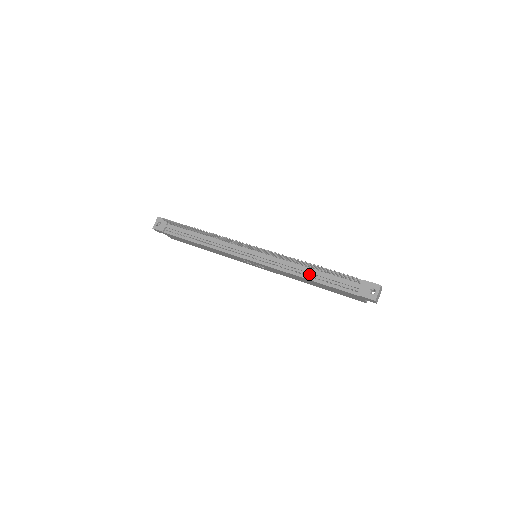
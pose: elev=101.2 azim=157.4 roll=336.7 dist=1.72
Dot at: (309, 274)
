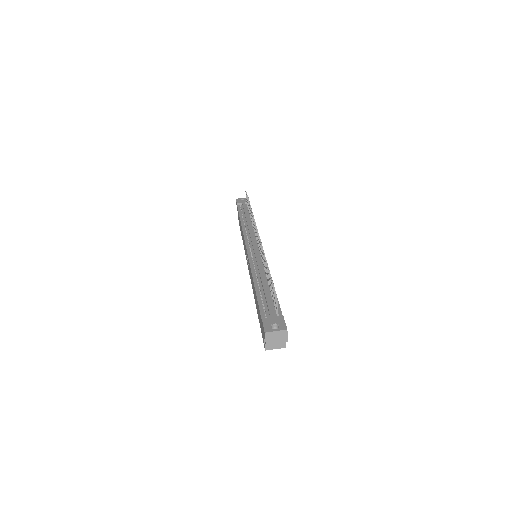
Dot at: (260, 283)
